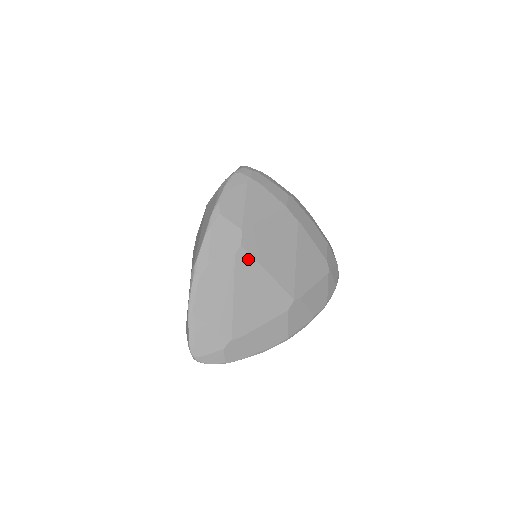
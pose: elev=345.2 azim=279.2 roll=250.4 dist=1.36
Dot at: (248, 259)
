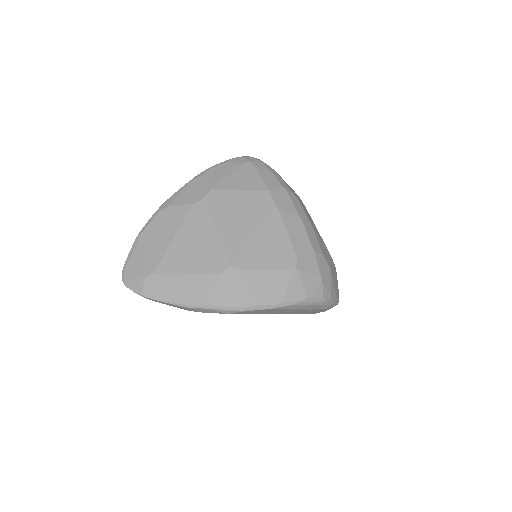
Dot at: (203, 212)
